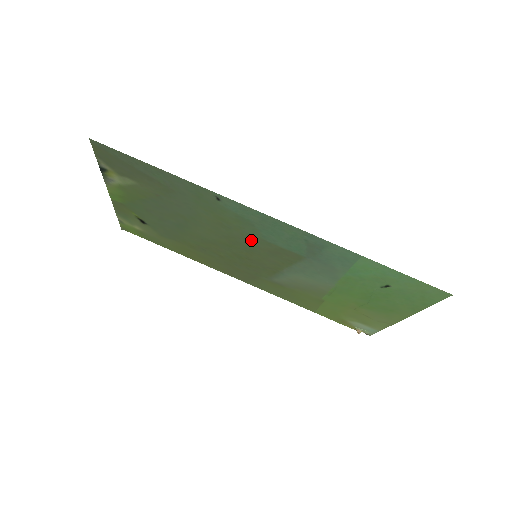
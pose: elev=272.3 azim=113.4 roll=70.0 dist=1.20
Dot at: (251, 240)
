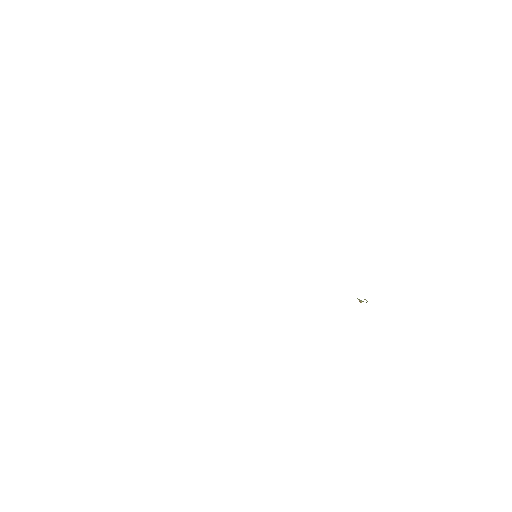
Dot at: occluded
